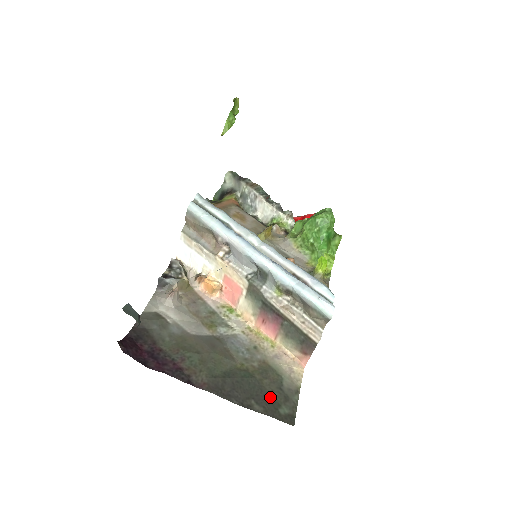
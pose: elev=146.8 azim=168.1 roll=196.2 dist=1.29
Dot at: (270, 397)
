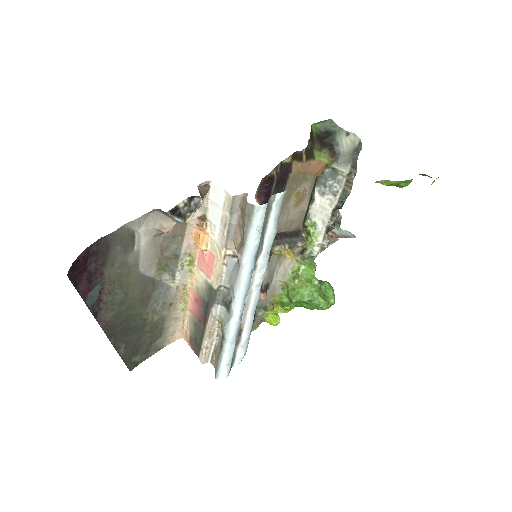
Dot at: (138, 347)
